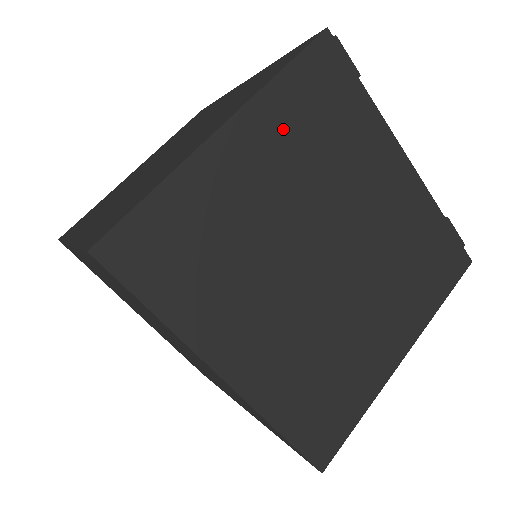
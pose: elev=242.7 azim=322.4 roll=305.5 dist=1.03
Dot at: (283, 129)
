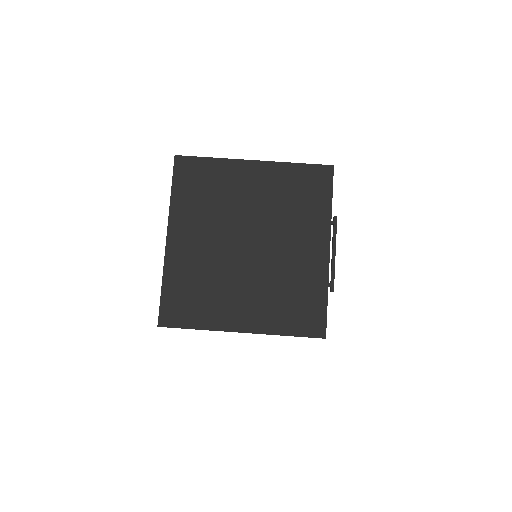
Dot at: occluded
